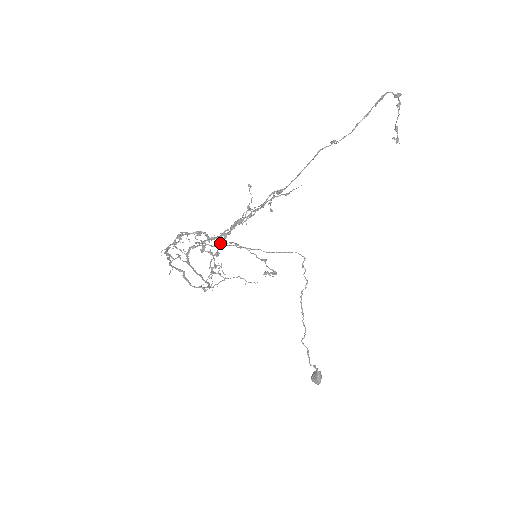
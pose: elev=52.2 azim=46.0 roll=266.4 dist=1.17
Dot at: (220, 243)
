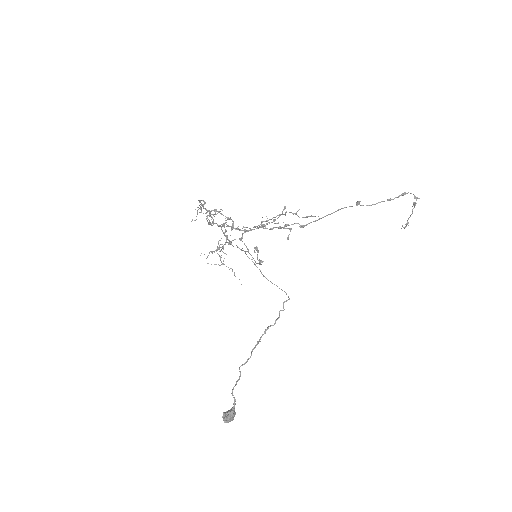
Dot at: occluded
